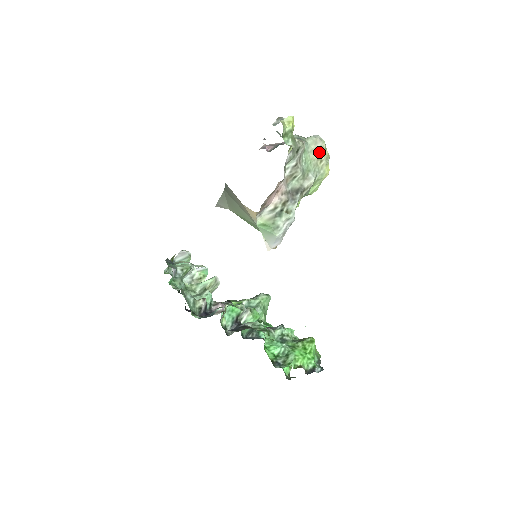
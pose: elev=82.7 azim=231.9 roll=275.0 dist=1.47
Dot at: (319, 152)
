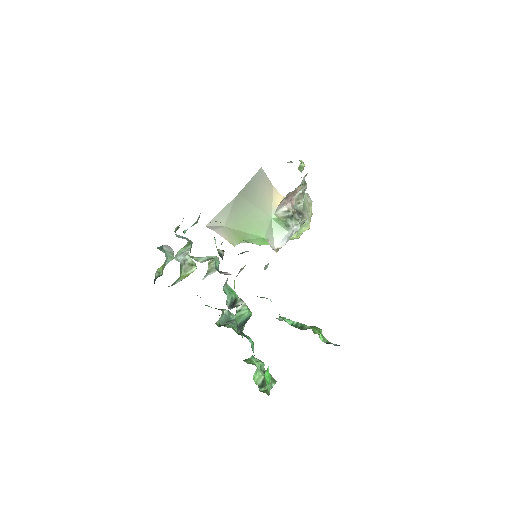
Dot at: (309, 204)
